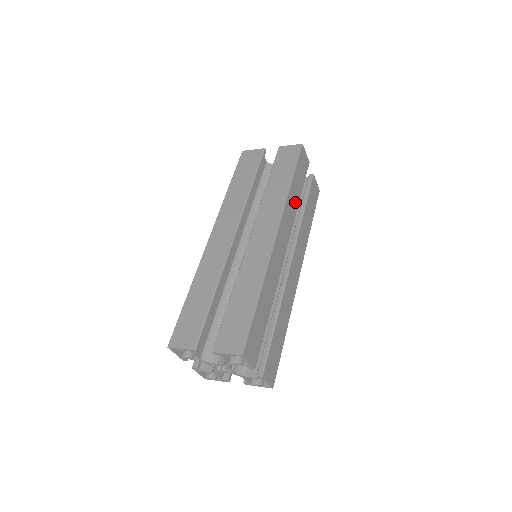
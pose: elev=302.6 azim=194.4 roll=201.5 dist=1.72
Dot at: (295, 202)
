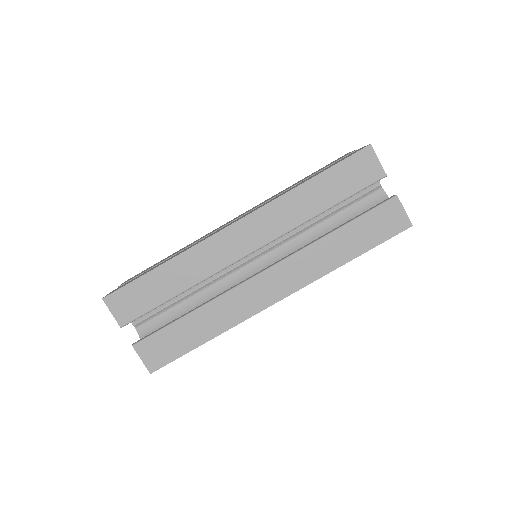
Dot at: occluded
